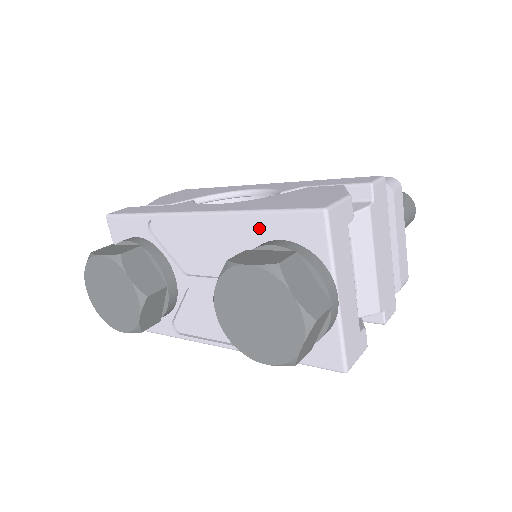
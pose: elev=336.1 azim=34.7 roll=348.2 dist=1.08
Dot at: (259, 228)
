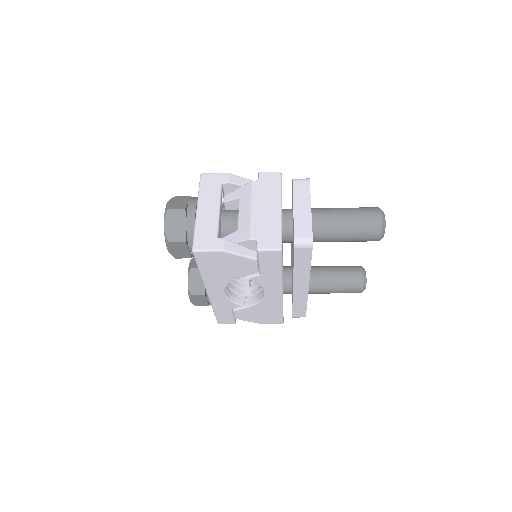
Dot at: occluded
